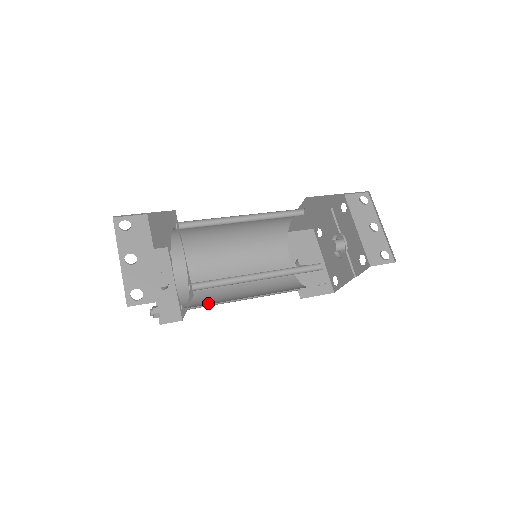
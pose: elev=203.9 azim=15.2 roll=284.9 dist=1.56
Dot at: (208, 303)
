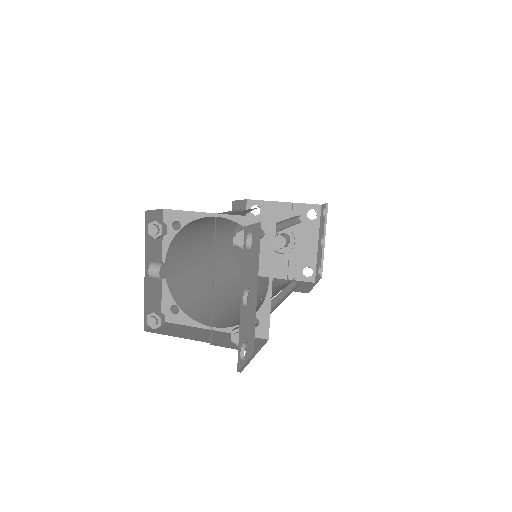
Dot at: (204, 307)
